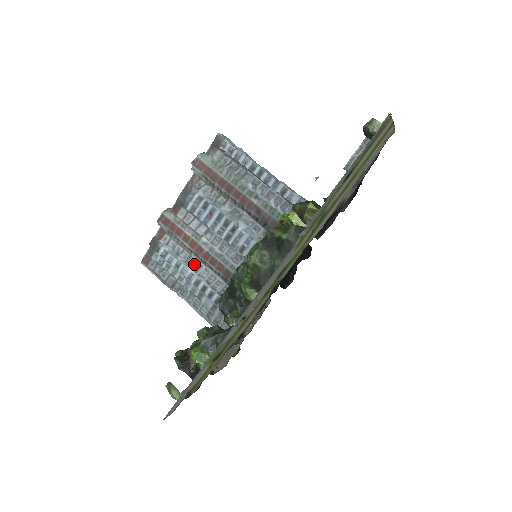
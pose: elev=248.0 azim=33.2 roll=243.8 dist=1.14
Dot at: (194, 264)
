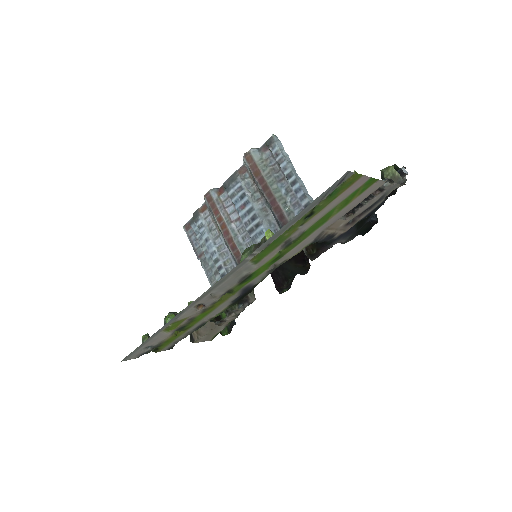
Dot at: (220, 244)
